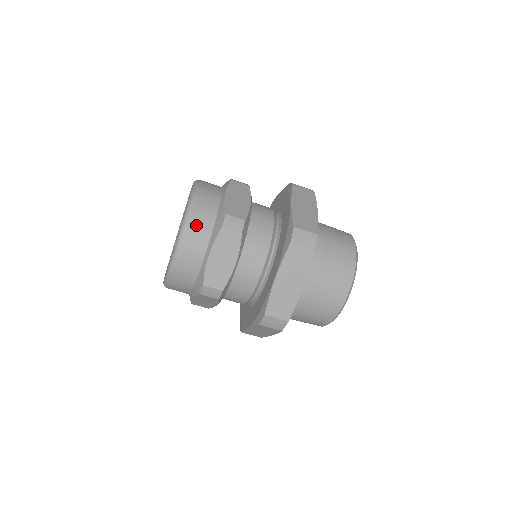
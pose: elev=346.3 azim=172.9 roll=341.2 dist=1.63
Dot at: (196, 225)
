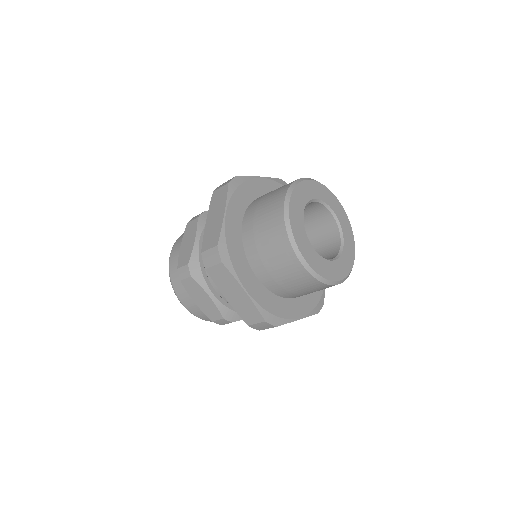
Dot at: (181, 238)
